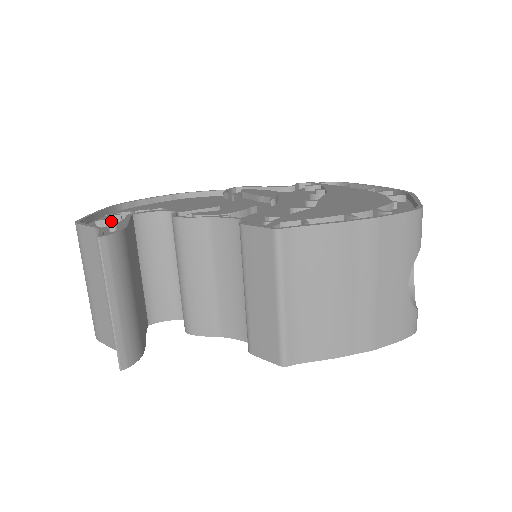
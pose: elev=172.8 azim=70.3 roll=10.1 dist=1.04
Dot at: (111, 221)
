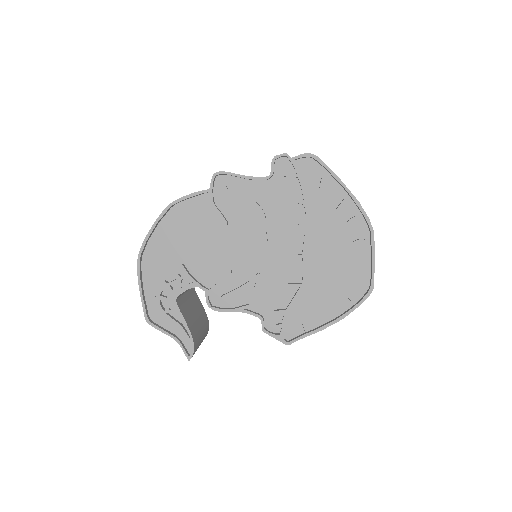
Dot at: (172, 321)
